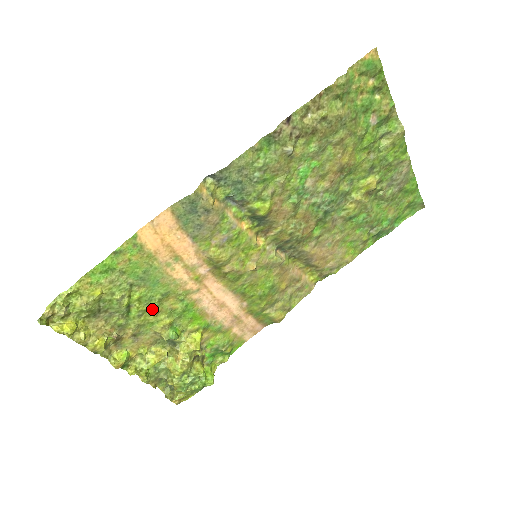
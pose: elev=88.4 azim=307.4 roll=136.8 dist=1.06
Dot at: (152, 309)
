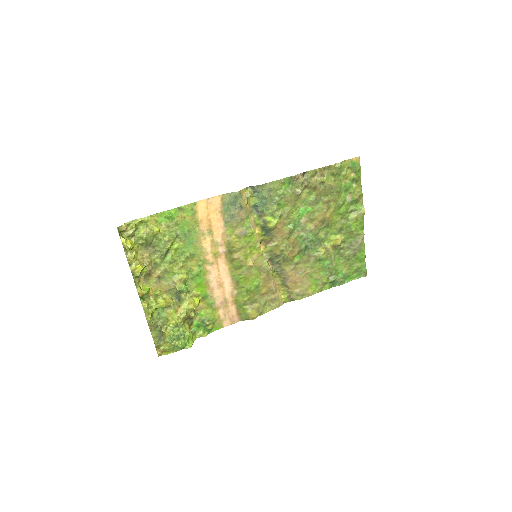
Dot at: (179, 262)
